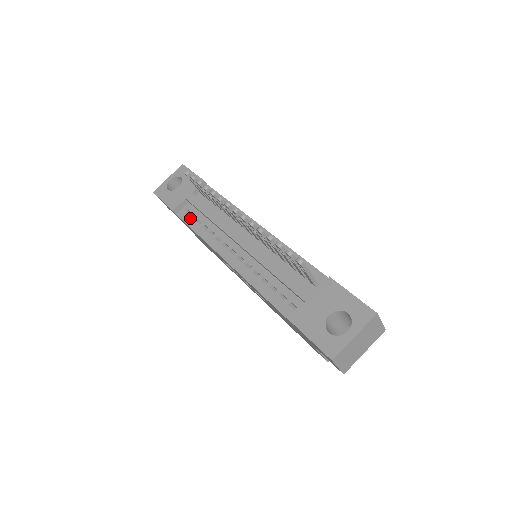
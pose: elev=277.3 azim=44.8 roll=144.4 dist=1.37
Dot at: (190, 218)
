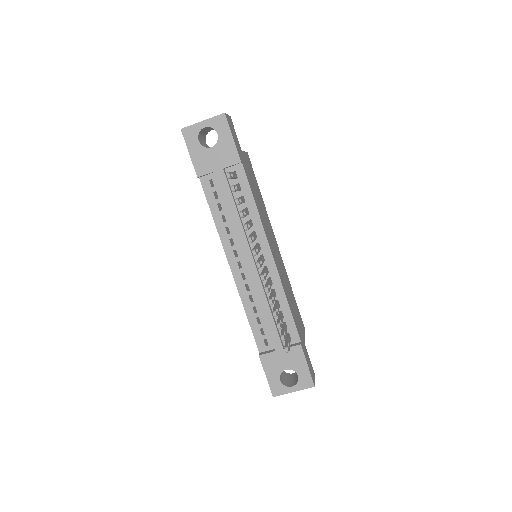
Dot at: (212, 195)
